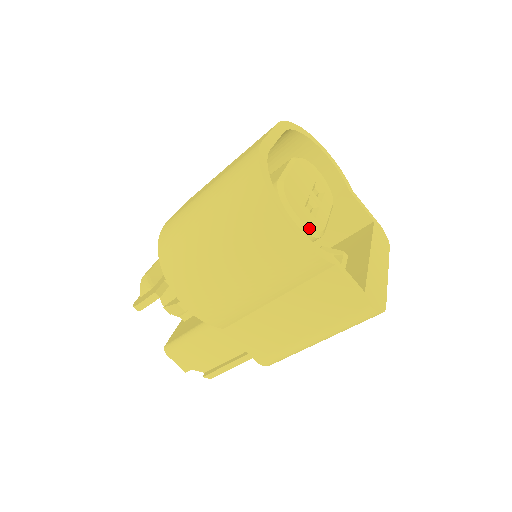
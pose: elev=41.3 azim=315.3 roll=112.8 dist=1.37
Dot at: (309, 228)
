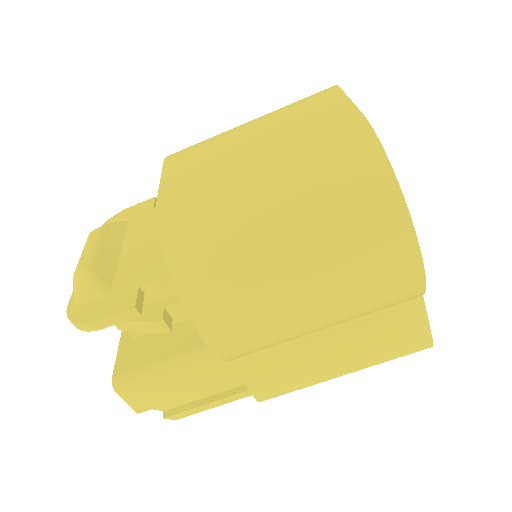
Dot at: occluded
